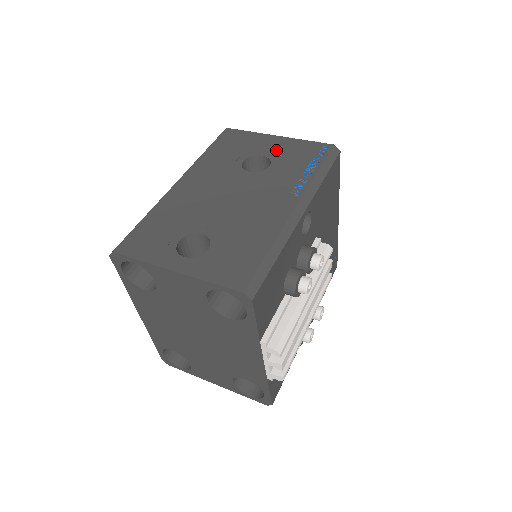
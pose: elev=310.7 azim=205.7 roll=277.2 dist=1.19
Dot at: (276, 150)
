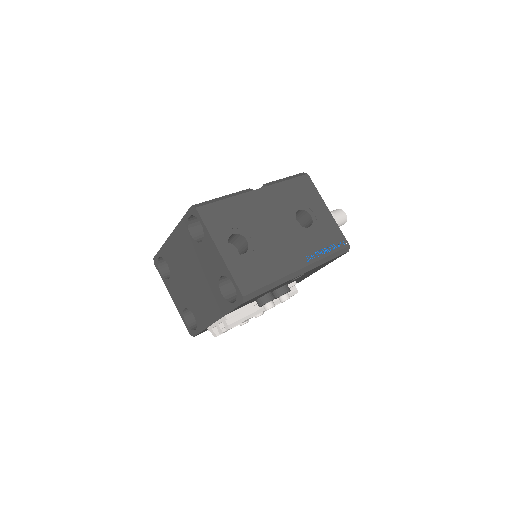
Dot at: (320, 219)
